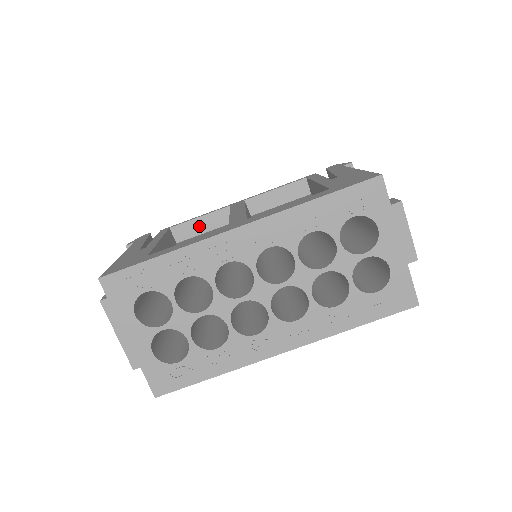
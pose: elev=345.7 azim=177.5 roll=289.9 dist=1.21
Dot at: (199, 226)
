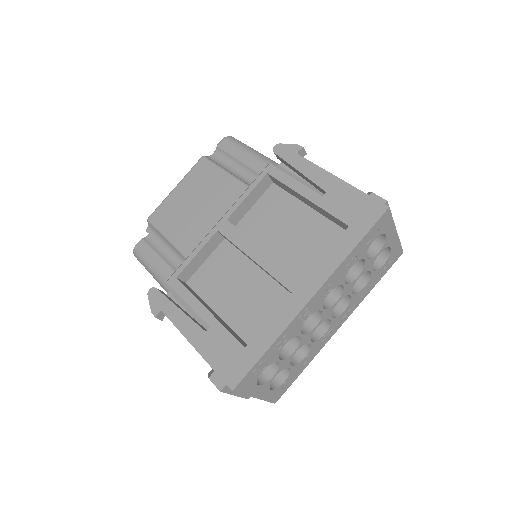
Dot at: (199, 260)
